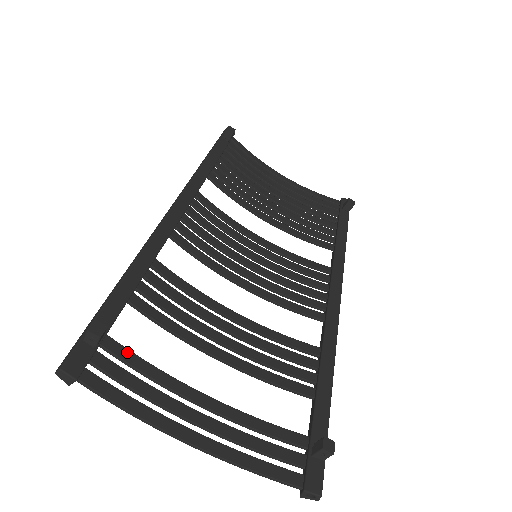
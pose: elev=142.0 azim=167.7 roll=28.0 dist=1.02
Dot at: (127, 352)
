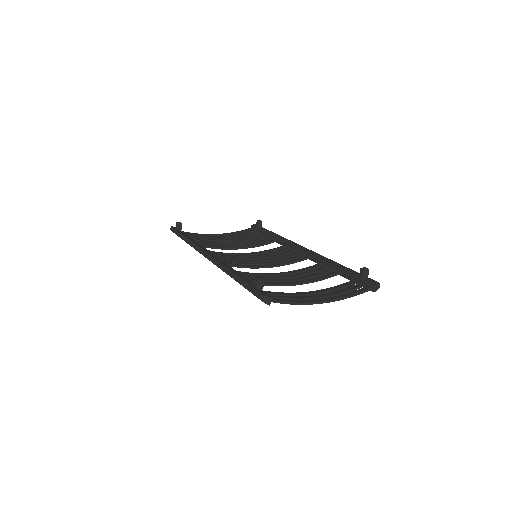
Dot at: (270, 292)
